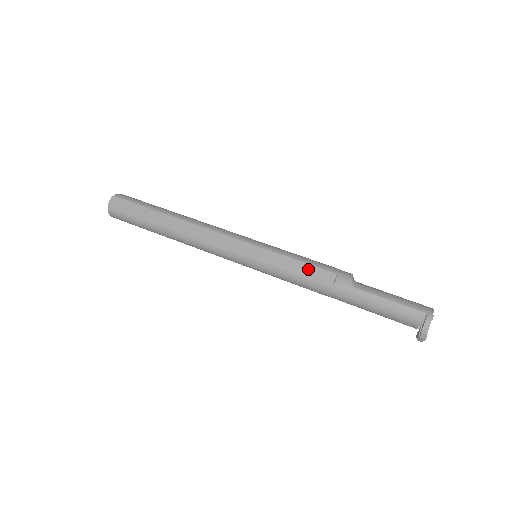
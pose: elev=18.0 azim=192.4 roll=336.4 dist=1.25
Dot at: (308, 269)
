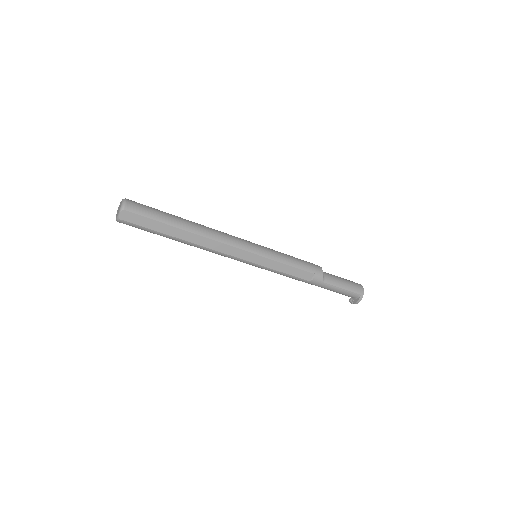
Dot at: (296, 271)
